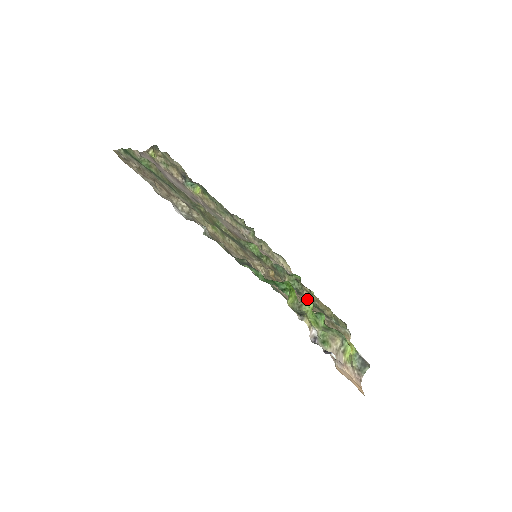
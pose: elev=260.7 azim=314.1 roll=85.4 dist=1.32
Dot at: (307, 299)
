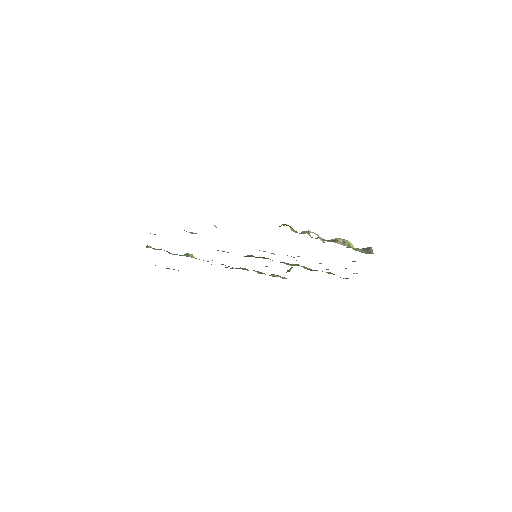
Dot at: occluded
